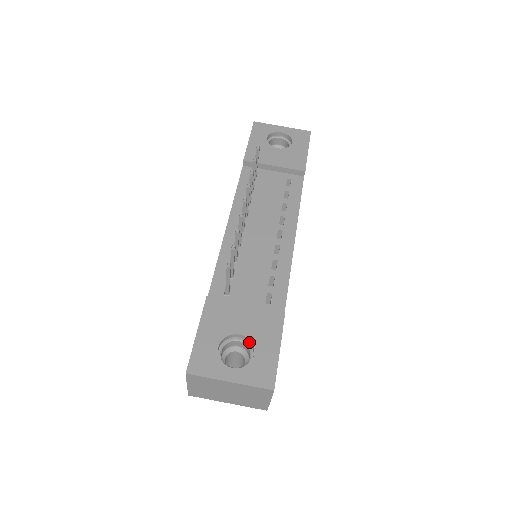
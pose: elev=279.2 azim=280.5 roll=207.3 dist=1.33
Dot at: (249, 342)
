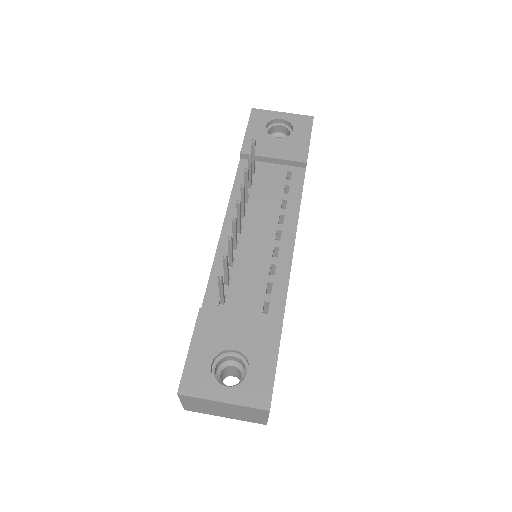
Dot at: (244, 357)
